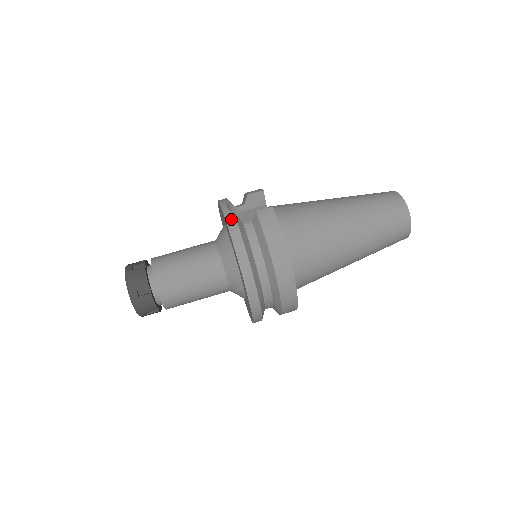
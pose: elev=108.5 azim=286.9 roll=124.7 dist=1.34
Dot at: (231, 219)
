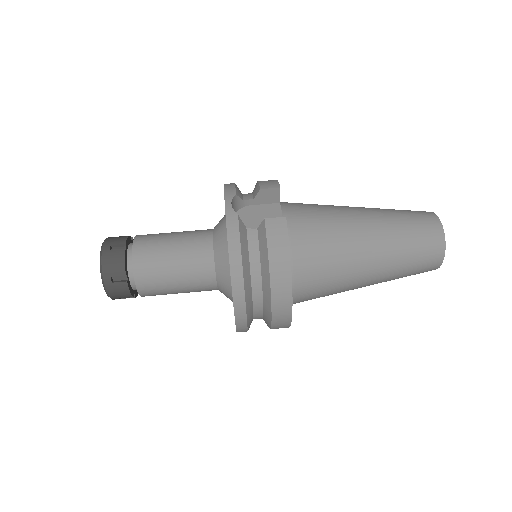
Dot at: (233, 222)
